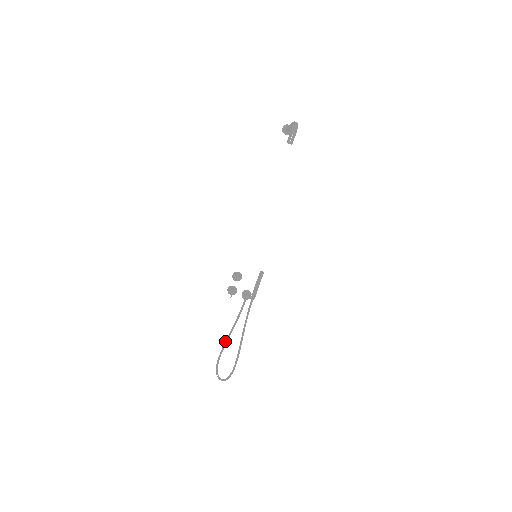
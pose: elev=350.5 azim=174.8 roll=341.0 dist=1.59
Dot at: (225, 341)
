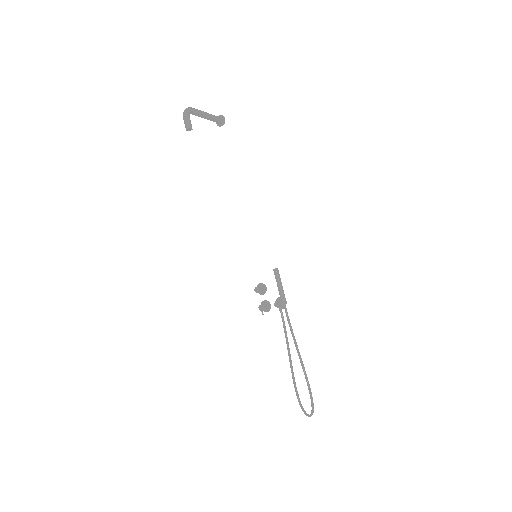
Dot at: (290, 367)
